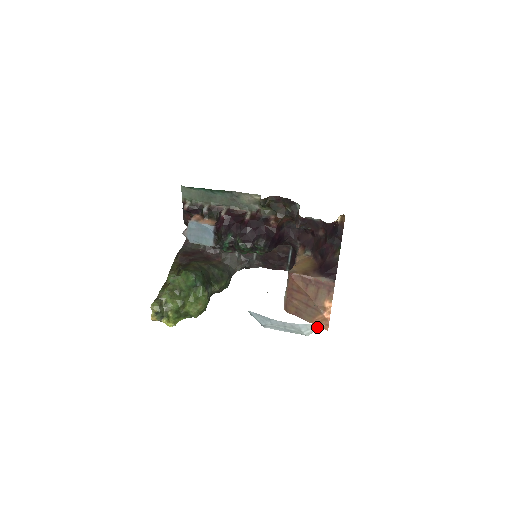
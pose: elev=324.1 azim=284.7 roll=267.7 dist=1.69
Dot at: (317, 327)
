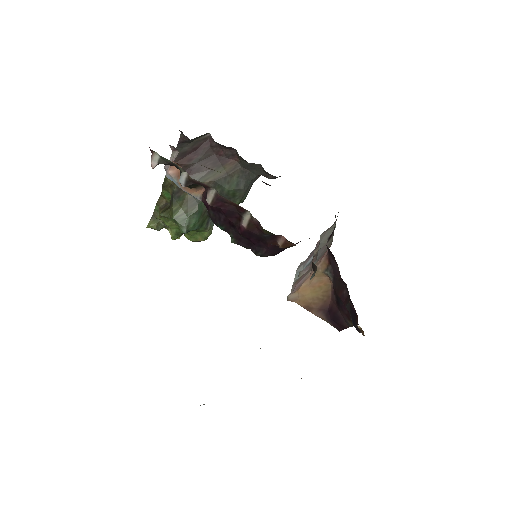
Dot at: occluded
